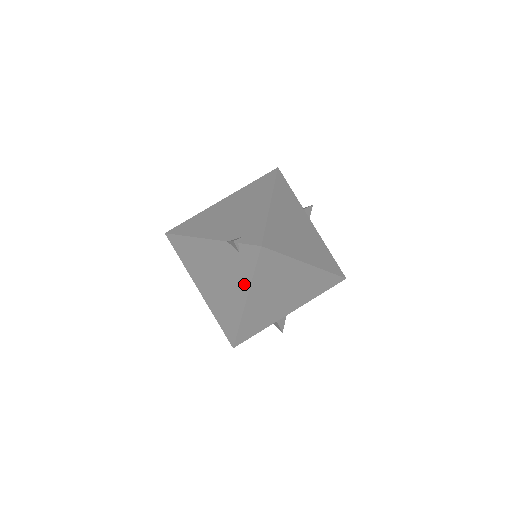
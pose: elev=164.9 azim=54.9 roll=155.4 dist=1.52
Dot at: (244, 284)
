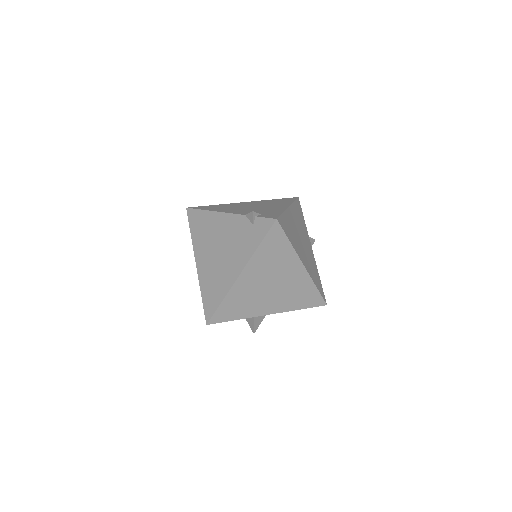
Dot at: (245, 256)
